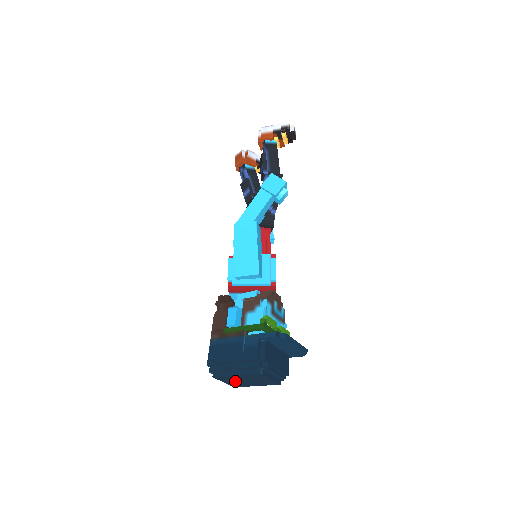
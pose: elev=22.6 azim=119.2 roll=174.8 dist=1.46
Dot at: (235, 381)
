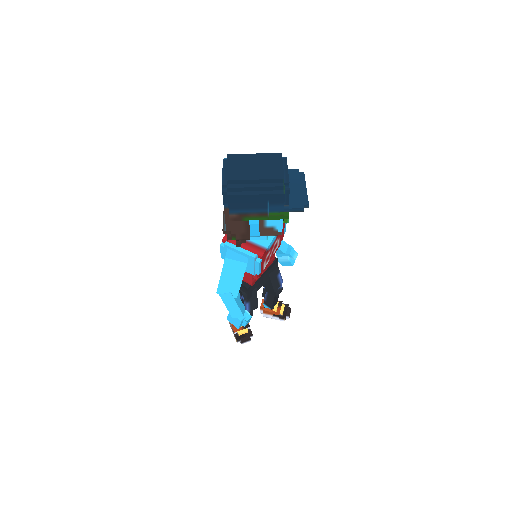
Dot at: (242, 166)
